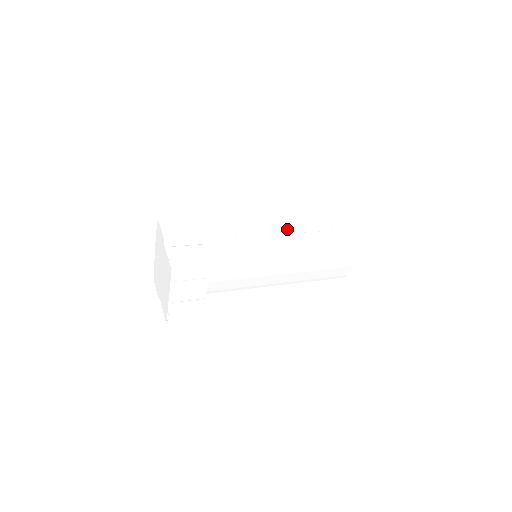
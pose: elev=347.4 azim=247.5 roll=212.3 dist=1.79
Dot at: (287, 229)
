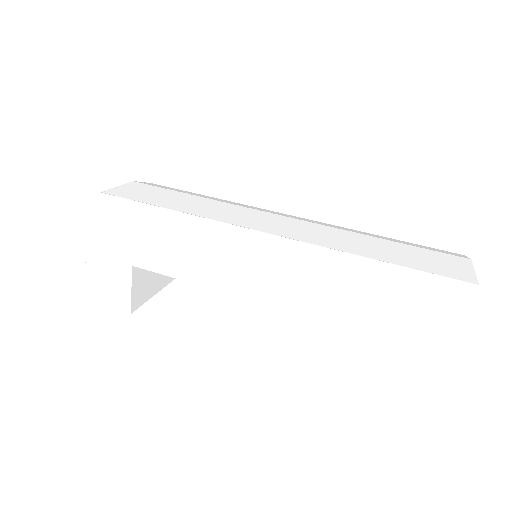
Dot at: (269, 304)
